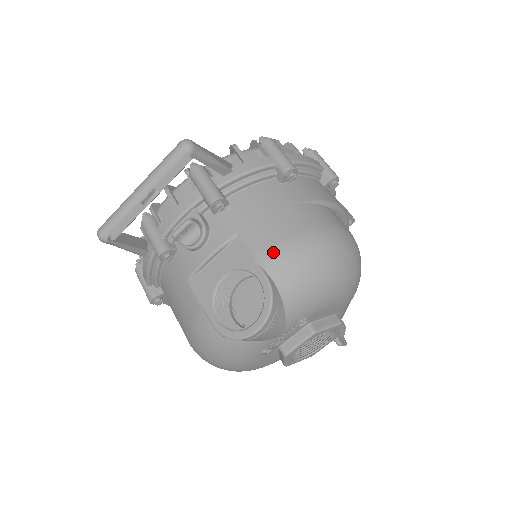
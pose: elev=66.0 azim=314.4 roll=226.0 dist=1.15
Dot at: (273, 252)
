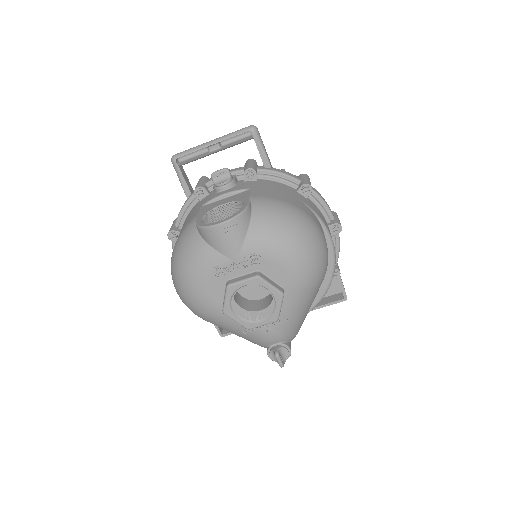
Dot at: (263, 199)
